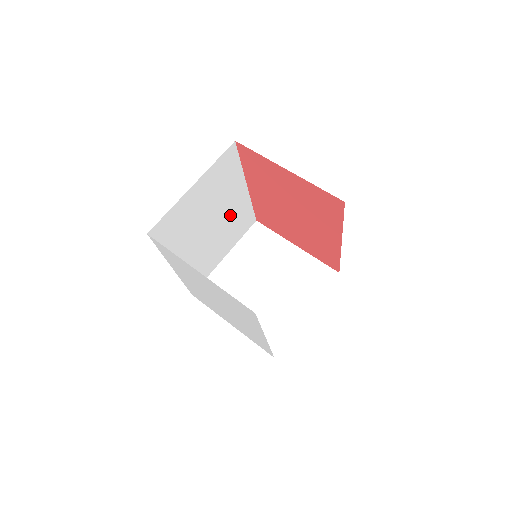
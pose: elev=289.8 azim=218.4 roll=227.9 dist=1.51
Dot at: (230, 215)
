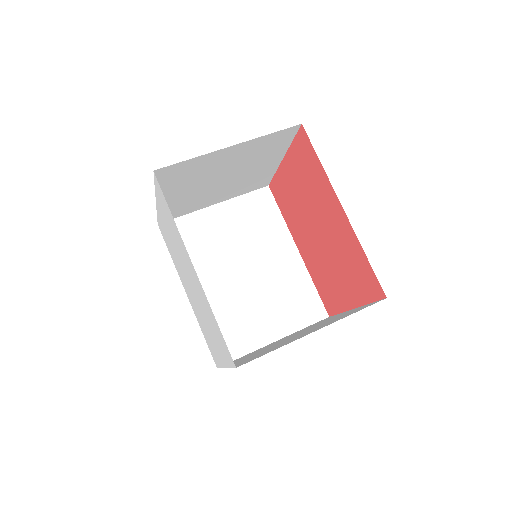
Dot at: (275, 276)
